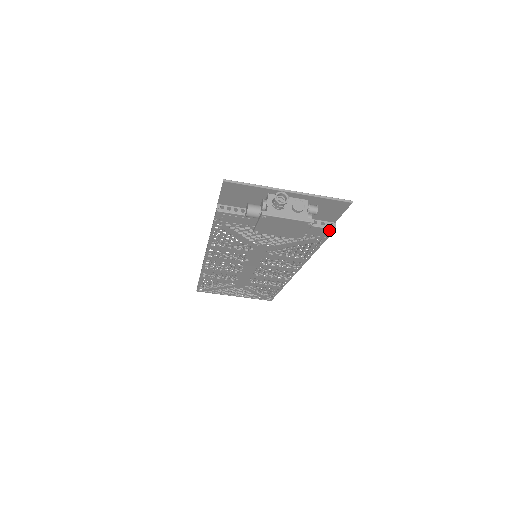
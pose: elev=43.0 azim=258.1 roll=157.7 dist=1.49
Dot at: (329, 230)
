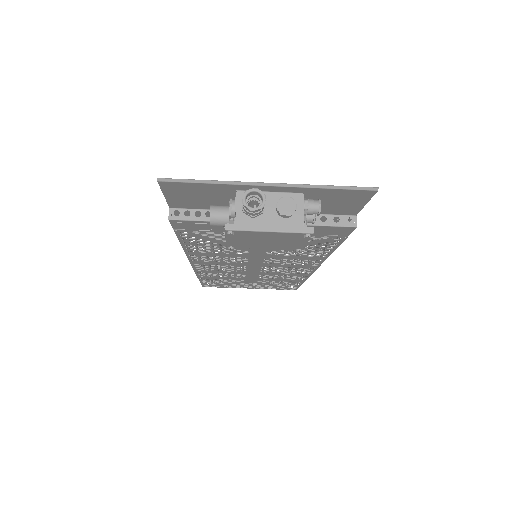
Dot at: (347, 228)
